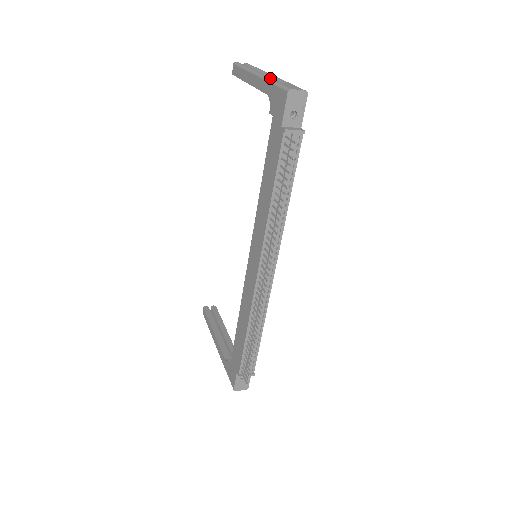
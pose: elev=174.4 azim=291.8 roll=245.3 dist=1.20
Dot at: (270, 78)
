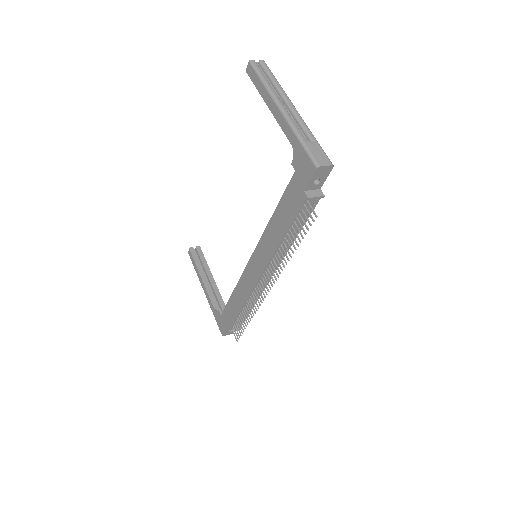
Dot at: (296, 128)
